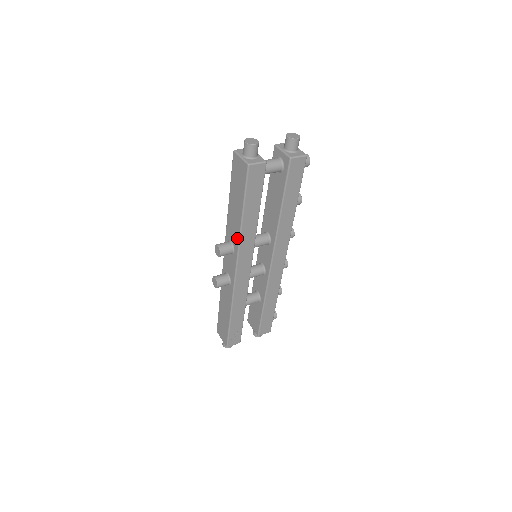
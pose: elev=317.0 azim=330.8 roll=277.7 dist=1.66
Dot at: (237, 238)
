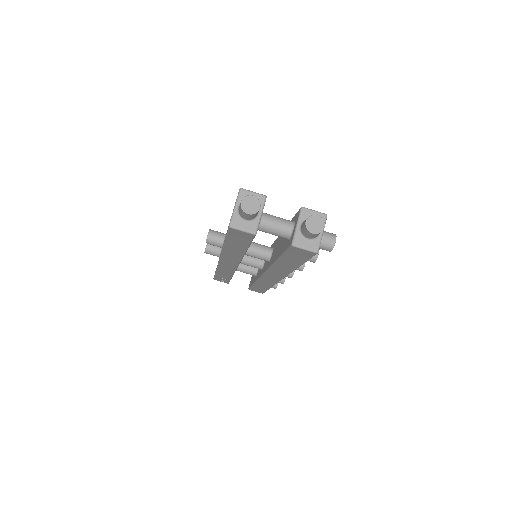
Dot at: occluded
